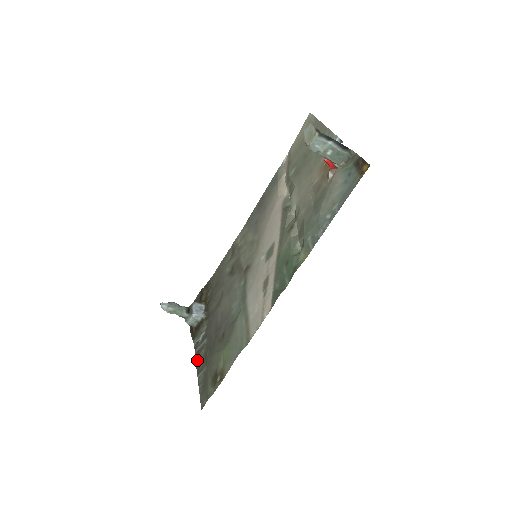
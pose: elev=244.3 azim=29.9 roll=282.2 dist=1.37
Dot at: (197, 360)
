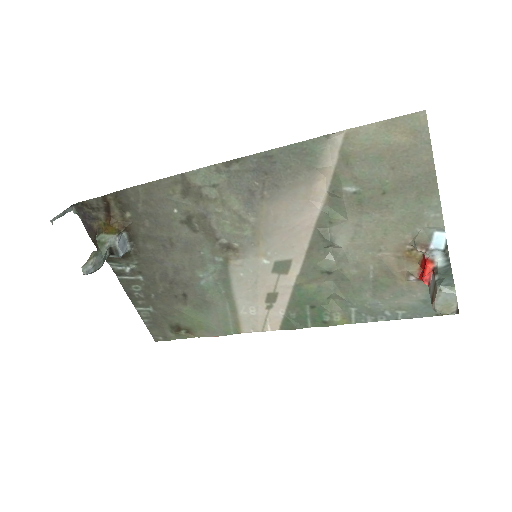
Dot at: (128, 291)
